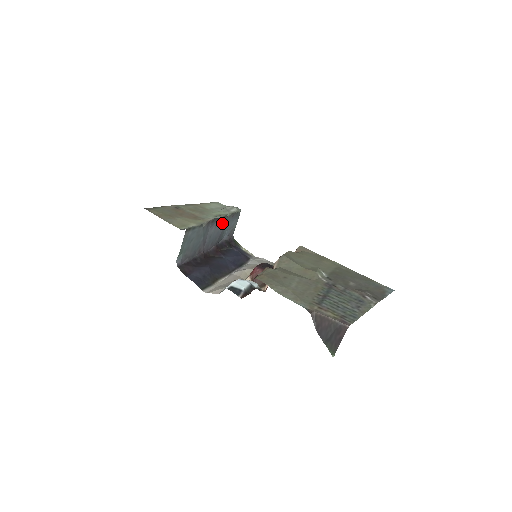
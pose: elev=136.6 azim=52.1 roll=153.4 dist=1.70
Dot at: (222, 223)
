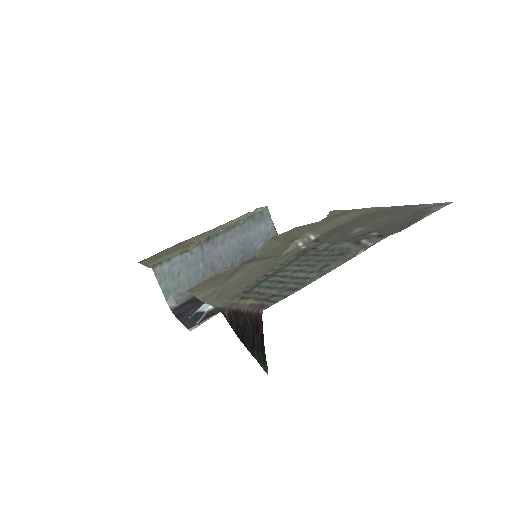
Dot at: (235, 235)
